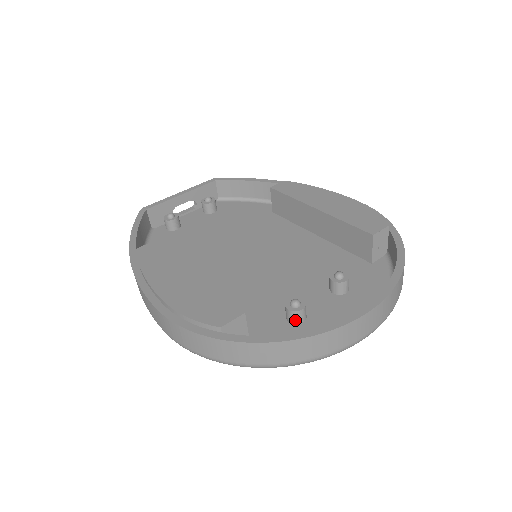
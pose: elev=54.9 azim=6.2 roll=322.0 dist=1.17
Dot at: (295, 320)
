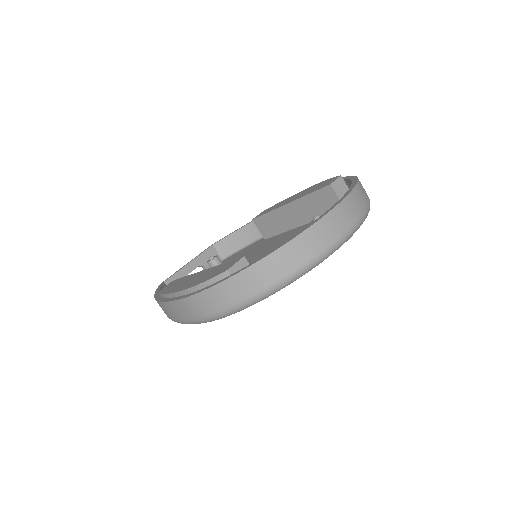
Dot at: occluded
